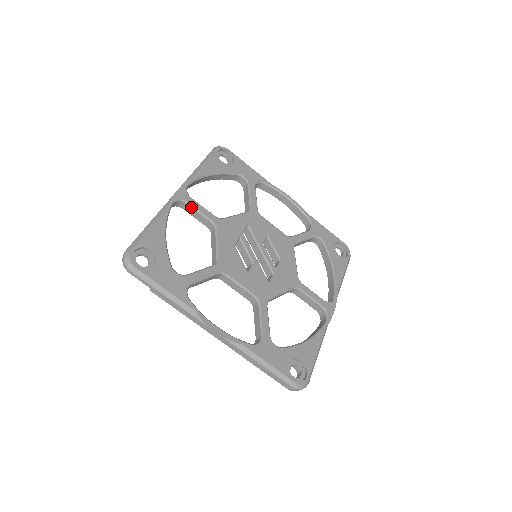
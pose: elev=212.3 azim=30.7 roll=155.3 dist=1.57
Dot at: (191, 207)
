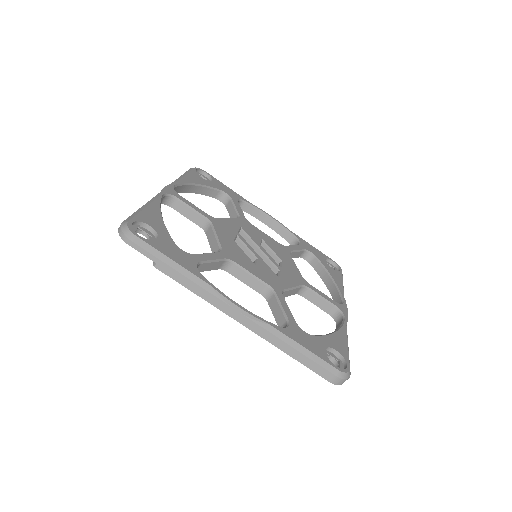
Dot at: (182, 203)
